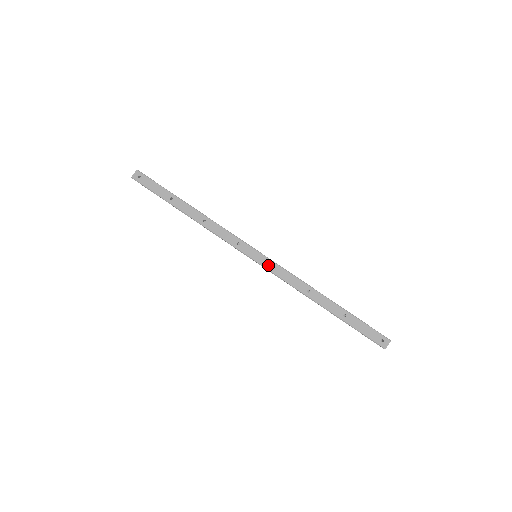
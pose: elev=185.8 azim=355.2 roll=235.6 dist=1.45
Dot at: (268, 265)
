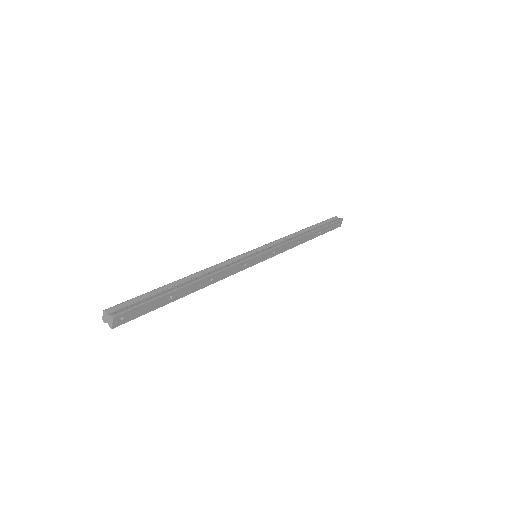
Dot at: (271, 255)
